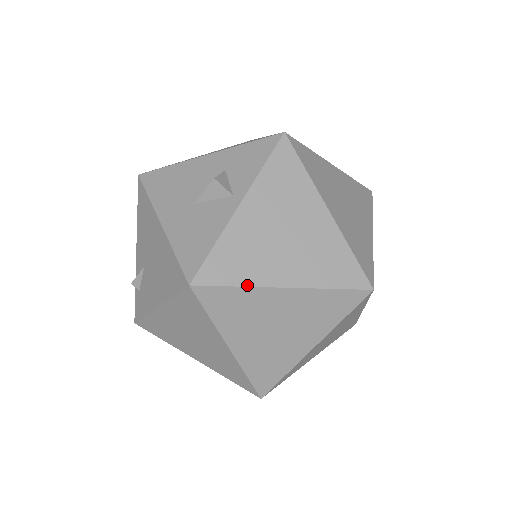
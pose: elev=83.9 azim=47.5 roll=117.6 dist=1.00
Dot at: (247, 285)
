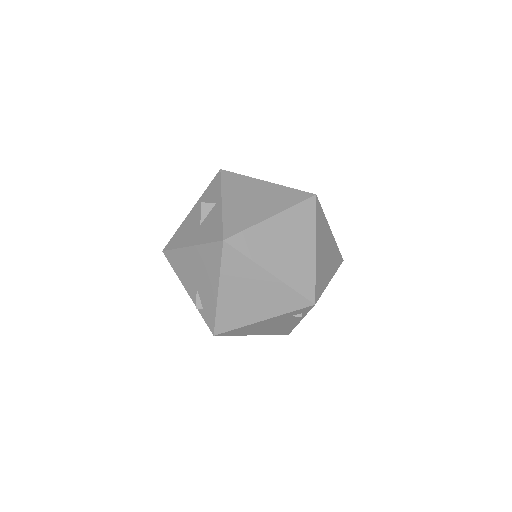
Dot at: (252, 225)
